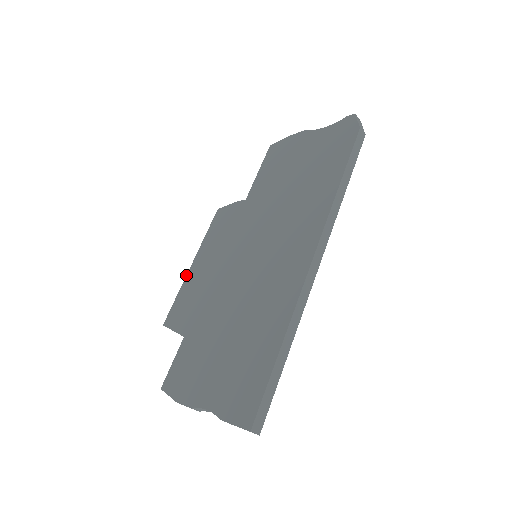
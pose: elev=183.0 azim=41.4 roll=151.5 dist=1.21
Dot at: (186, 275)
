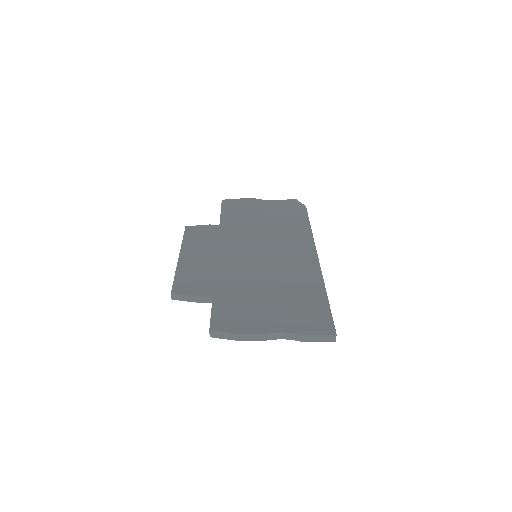
Dot at: (177, 262)
